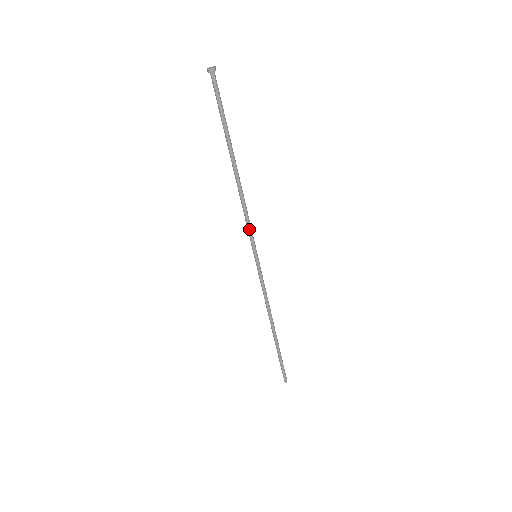
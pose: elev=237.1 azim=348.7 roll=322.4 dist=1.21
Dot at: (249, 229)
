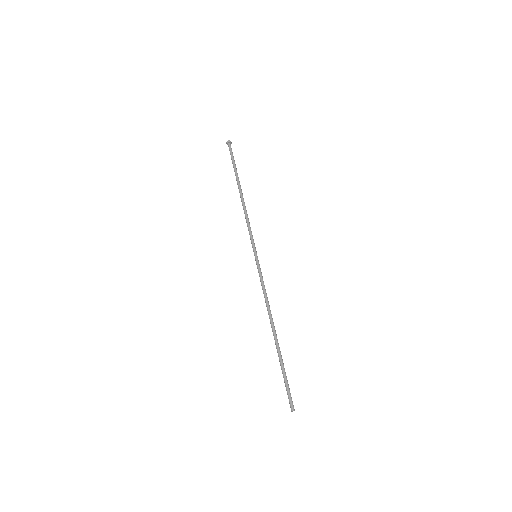
Dot at: (251, 233)
